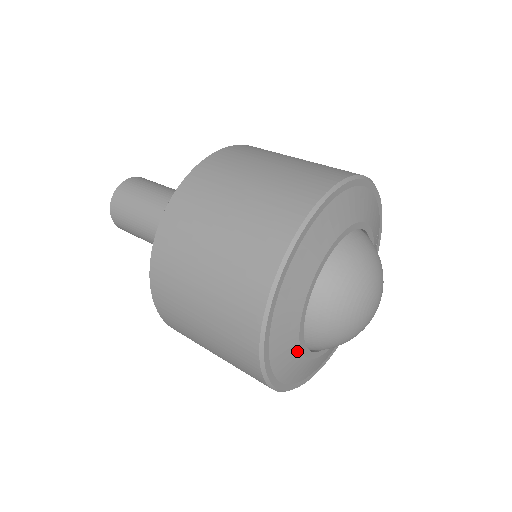
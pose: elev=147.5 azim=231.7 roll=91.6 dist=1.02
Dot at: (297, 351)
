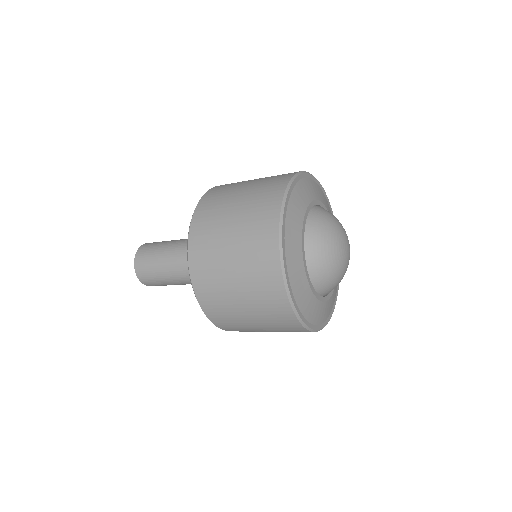
Dot at: (301, 257)
